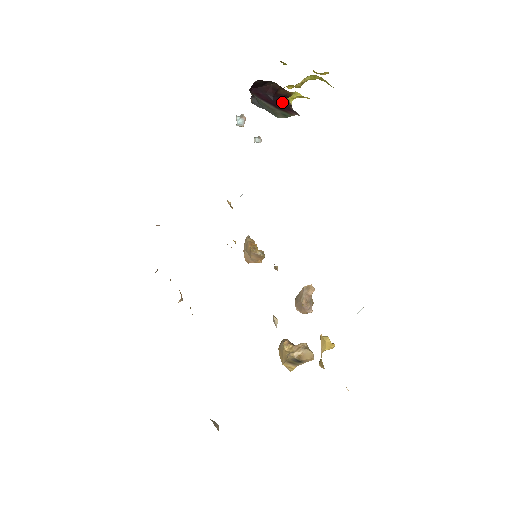
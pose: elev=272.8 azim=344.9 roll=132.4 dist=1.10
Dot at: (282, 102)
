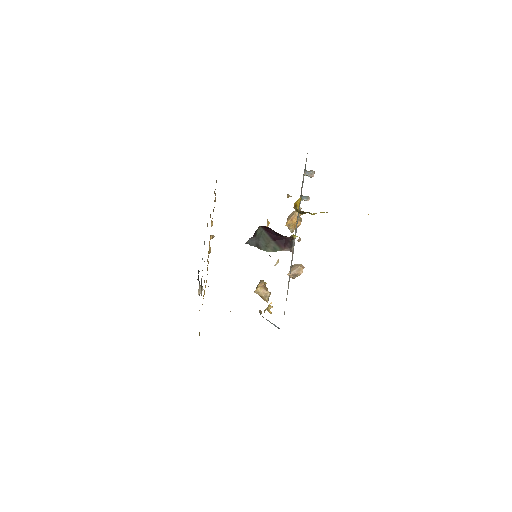
Dot at: (284, 237)
